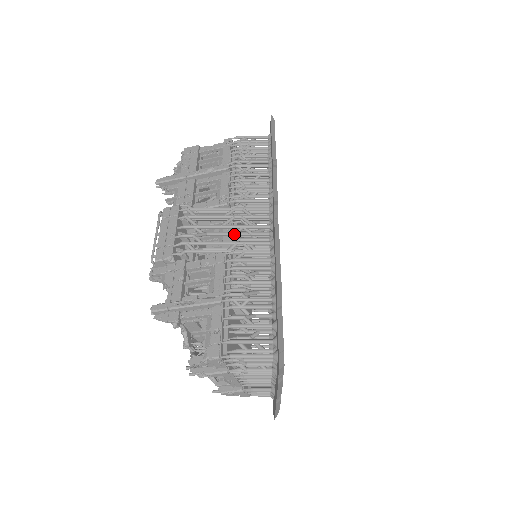
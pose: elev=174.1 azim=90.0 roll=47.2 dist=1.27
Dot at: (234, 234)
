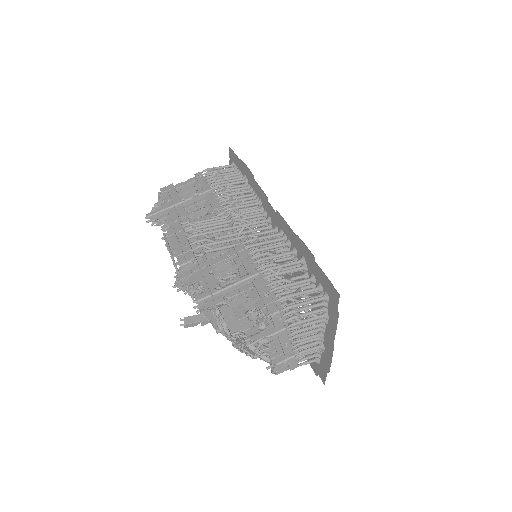
Dot at: (239, 233)
